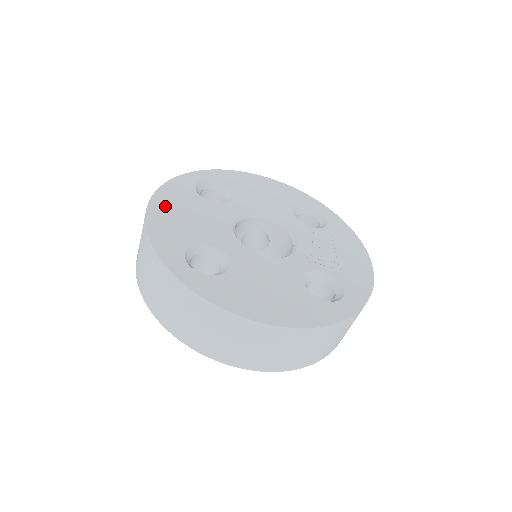
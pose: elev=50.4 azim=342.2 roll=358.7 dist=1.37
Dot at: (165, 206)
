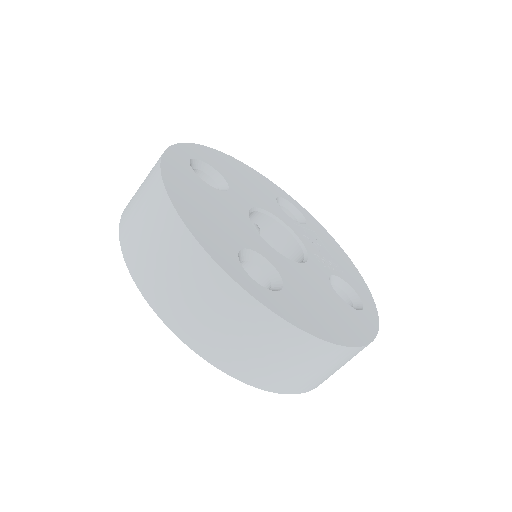
Dot at: (183, 194)
